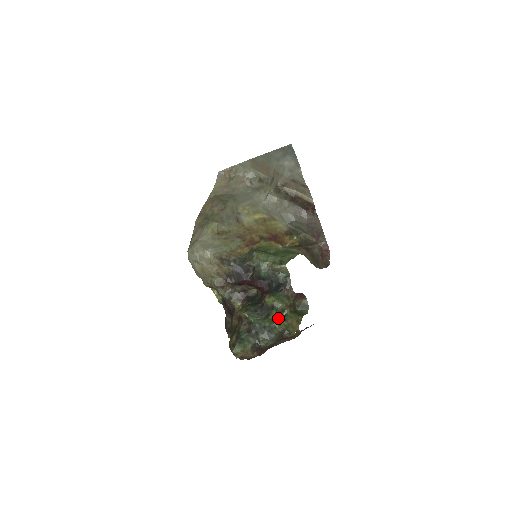
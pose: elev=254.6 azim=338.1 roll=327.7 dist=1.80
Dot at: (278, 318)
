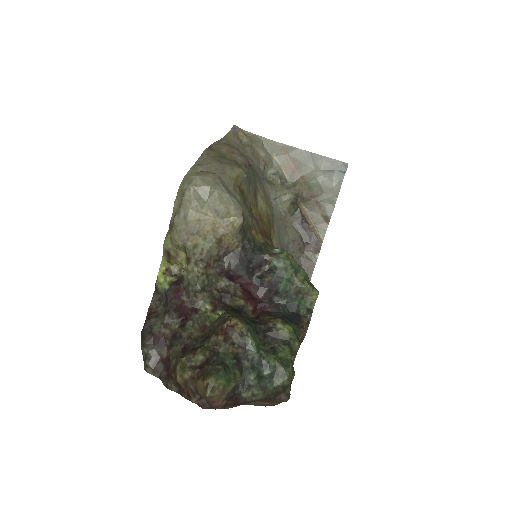
Dot at: occluded
